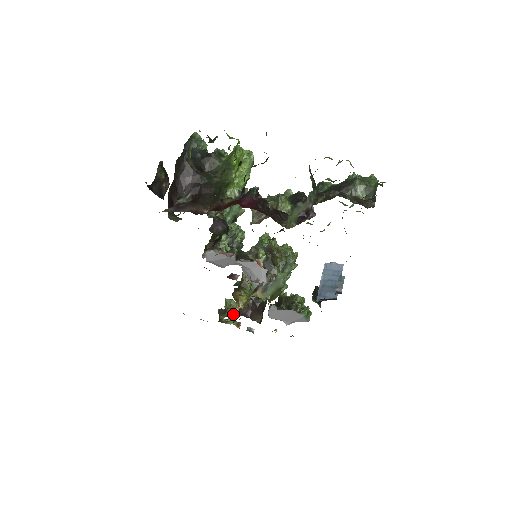
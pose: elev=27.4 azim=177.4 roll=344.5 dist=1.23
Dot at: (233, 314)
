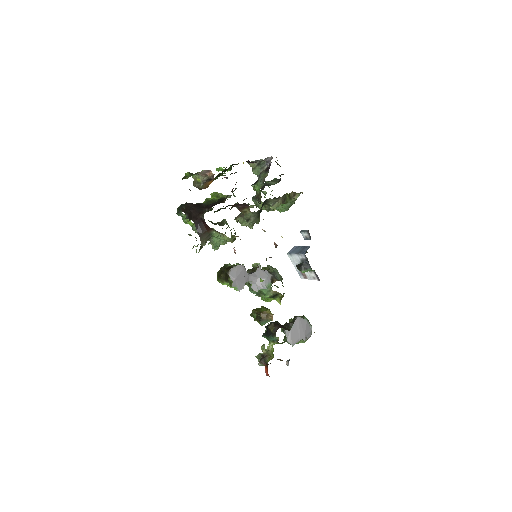
Dot at: (270, 355)
